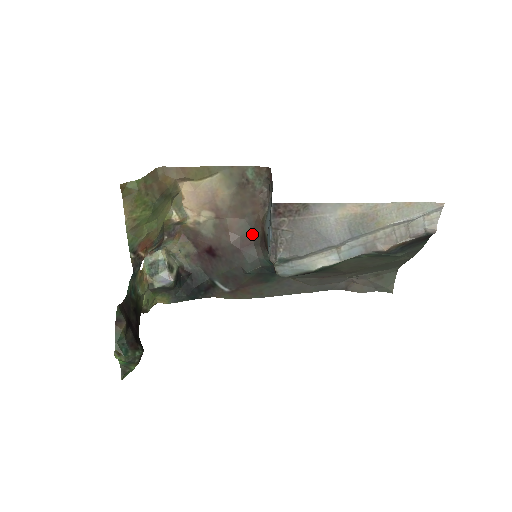
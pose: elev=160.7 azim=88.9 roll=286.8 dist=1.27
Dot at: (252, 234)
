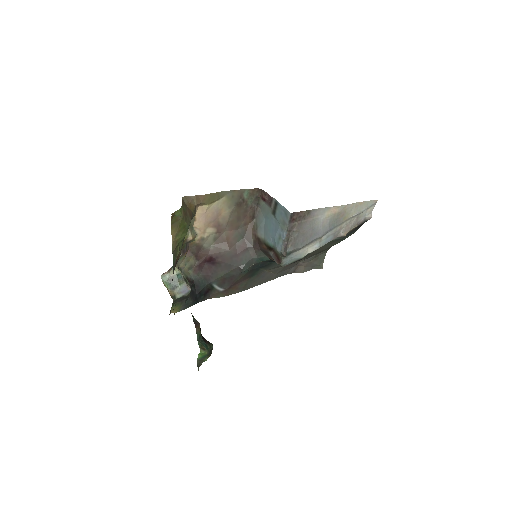
Dot at: (245, 241)
